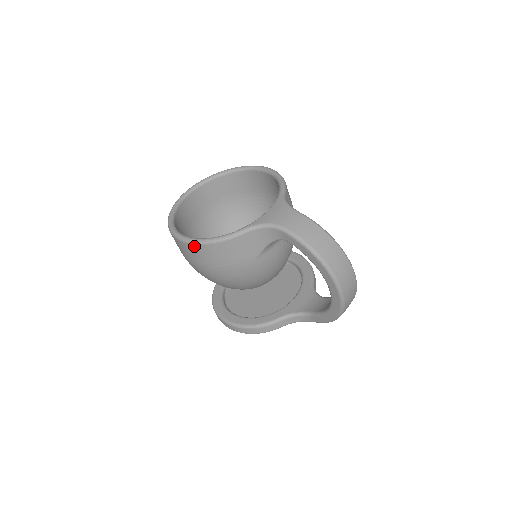
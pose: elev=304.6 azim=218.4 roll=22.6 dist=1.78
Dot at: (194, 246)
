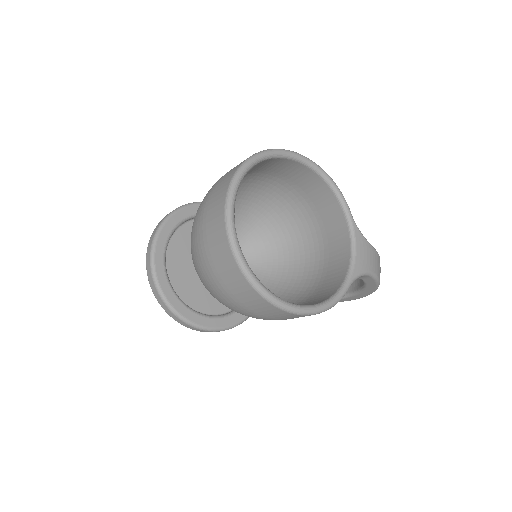
Dot at: occluded
